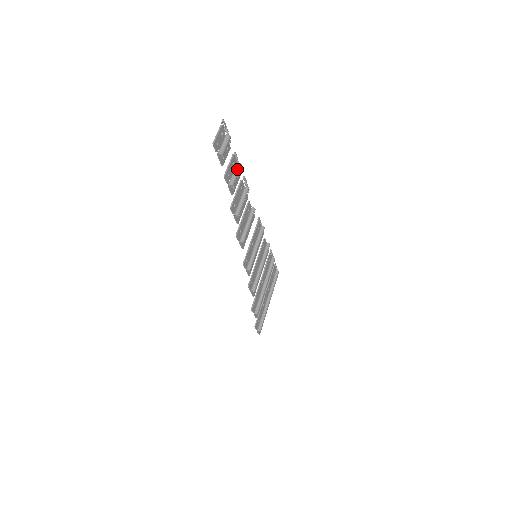
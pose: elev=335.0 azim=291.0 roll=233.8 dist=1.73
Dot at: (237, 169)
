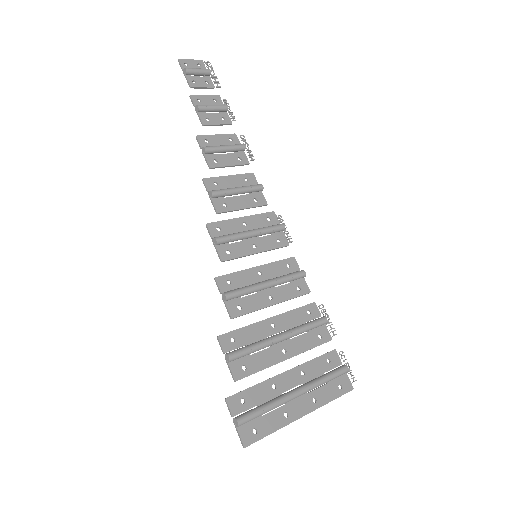
Dot at: (218, 105)
